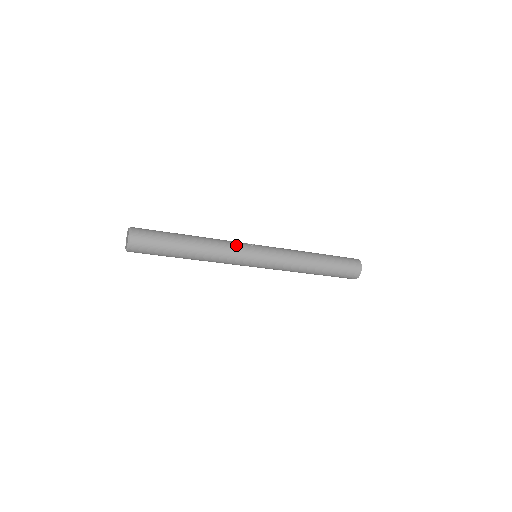
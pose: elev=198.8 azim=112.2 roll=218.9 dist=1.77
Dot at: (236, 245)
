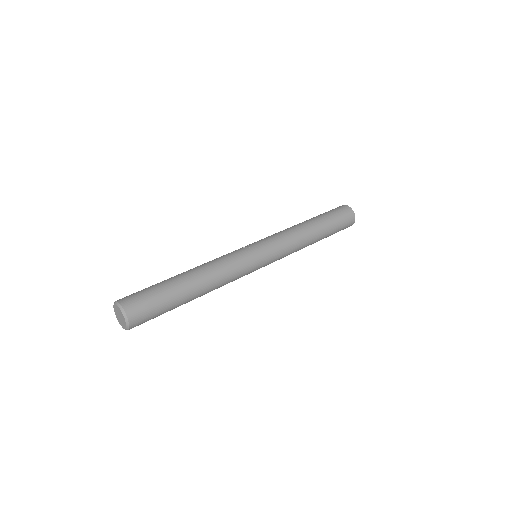
Dot at: (234, 256)
